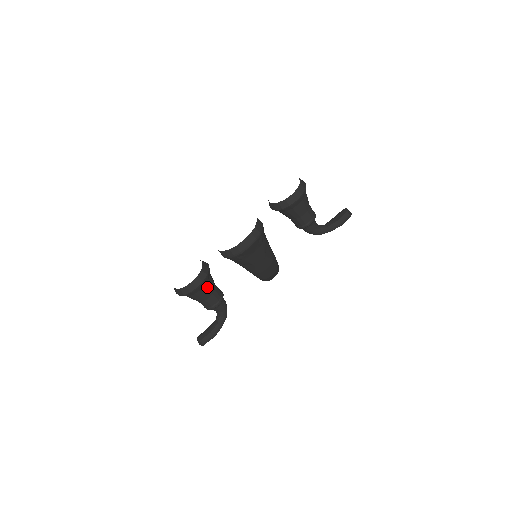
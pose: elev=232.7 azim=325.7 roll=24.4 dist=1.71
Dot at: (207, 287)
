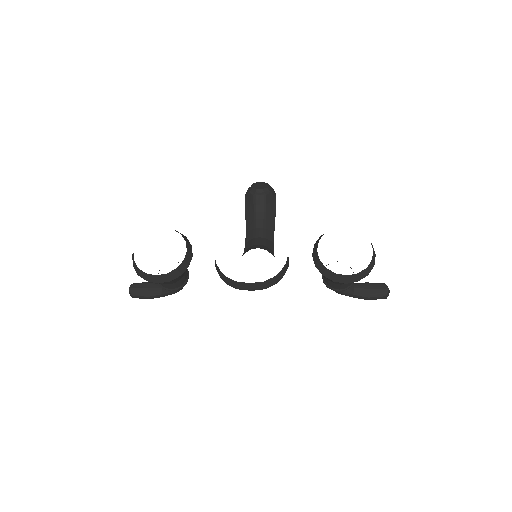
Dot at: occluded
